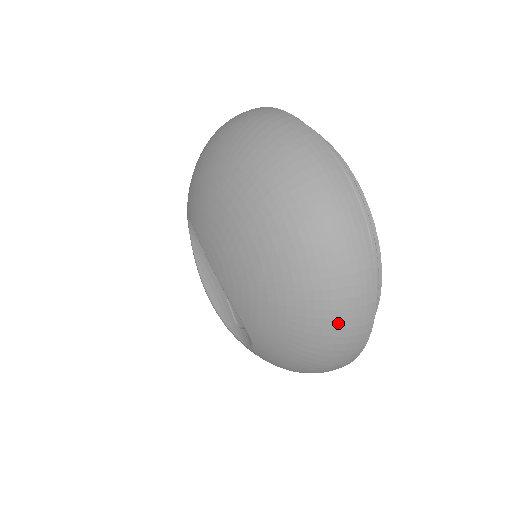
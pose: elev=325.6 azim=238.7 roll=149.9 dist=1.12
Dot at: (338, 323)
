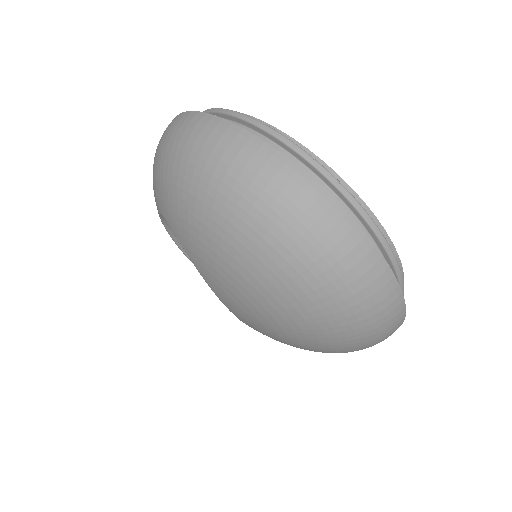
Dot at: occluded
